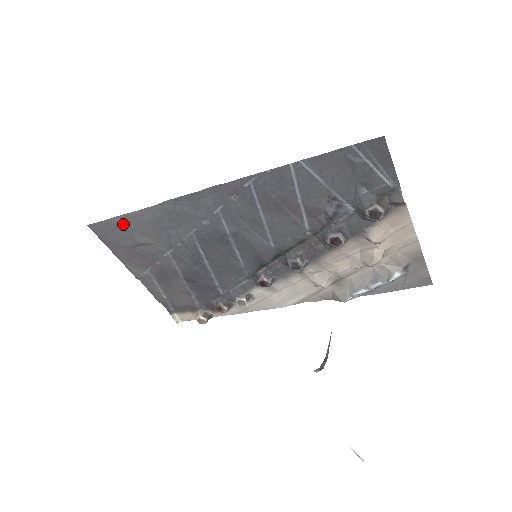
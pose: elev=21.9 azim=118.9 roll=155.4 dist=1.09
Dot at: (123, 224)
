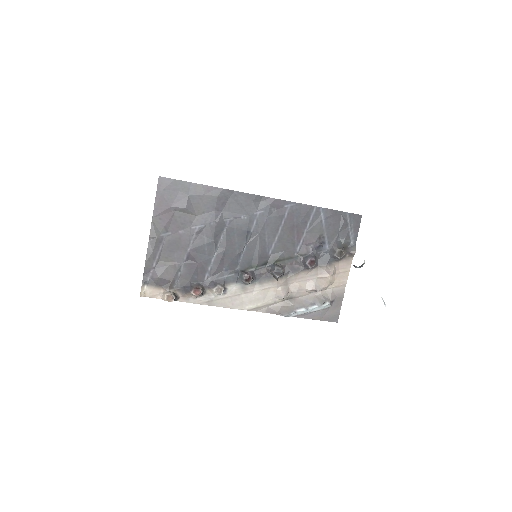
Dot at: (188, 189)
